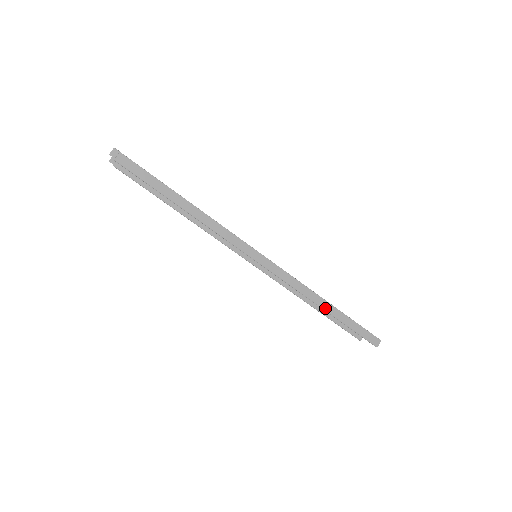
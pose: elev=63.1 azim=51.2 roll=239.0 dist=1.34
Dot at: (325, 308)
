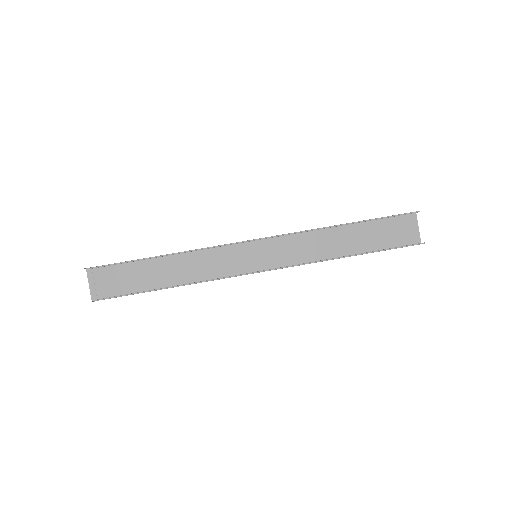
Dot at: (341, 225)
